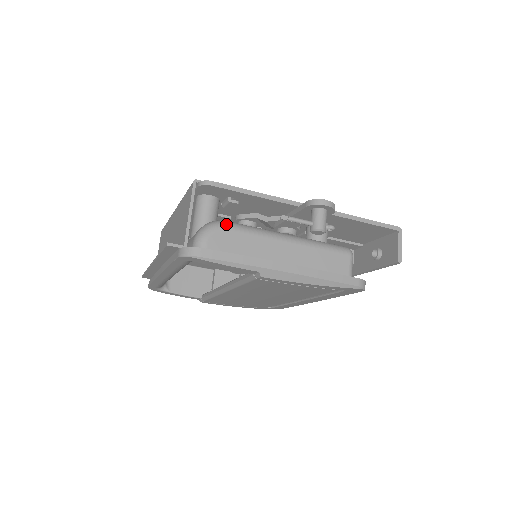
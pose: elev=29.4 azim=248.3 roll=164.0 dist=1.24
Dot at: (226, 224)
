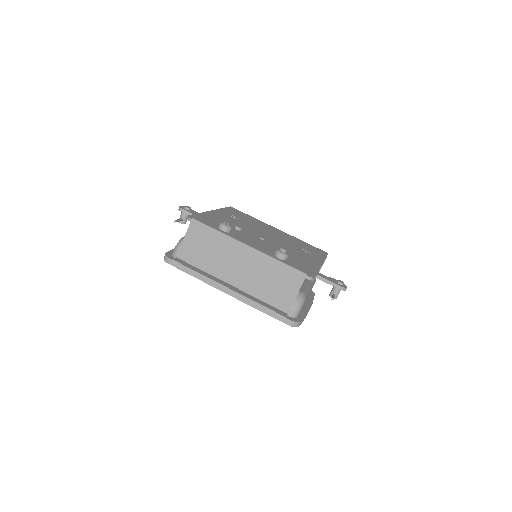
Dot at: (306, 298)
